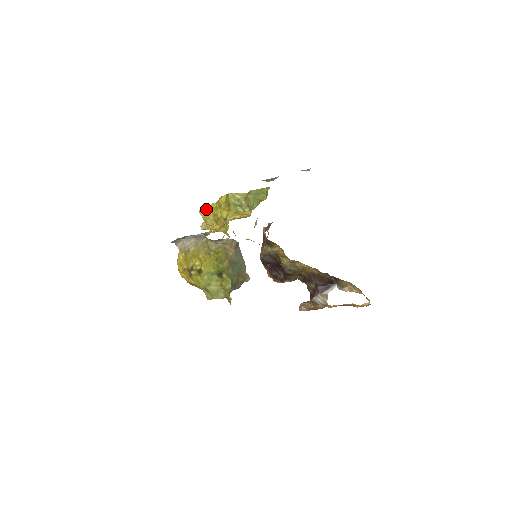
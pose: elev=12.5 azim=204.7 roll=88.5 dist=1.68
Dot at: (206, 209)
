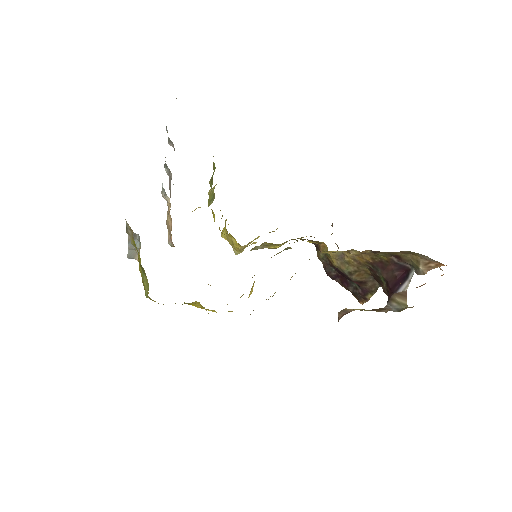
Dot at: (224, 228)
